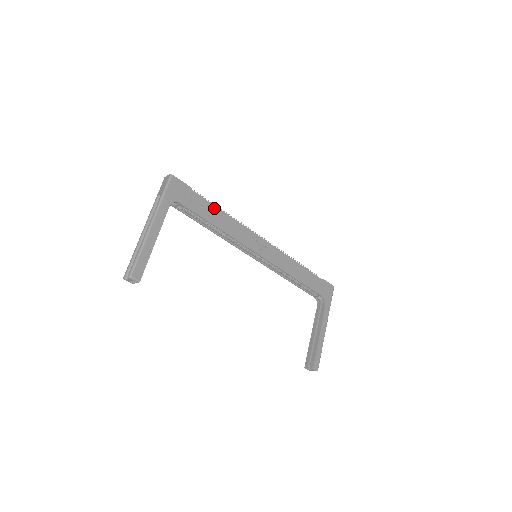
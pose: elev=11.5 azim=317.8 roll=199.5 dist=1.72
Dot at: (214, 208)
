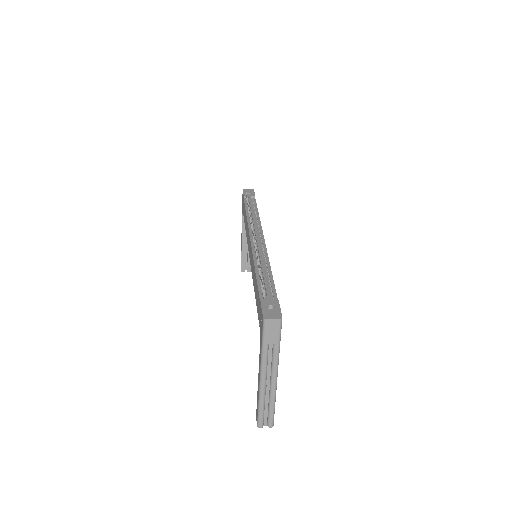
Dot at: occluded
